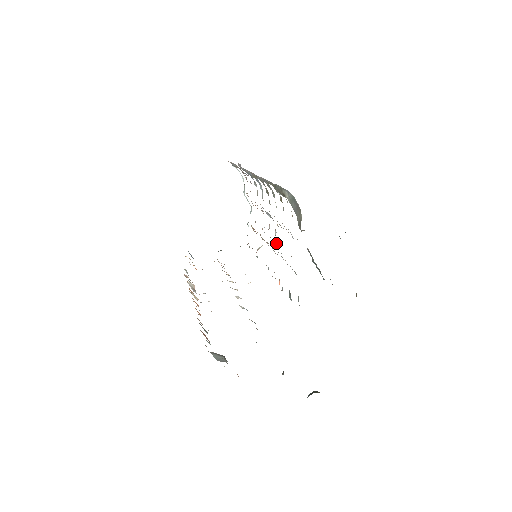
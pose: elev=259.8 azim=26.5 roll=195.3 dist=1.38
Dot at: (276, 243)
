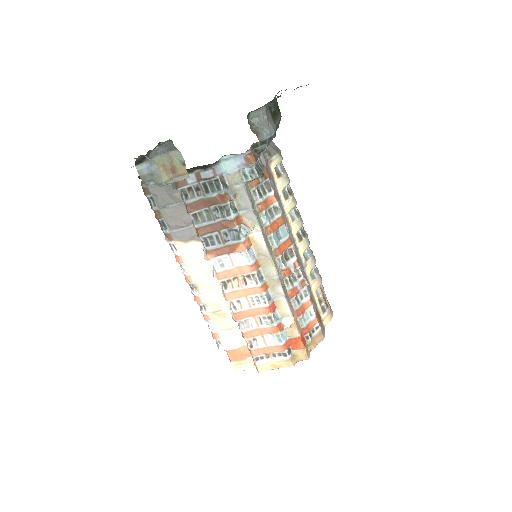
Dot at: (283, 262)
